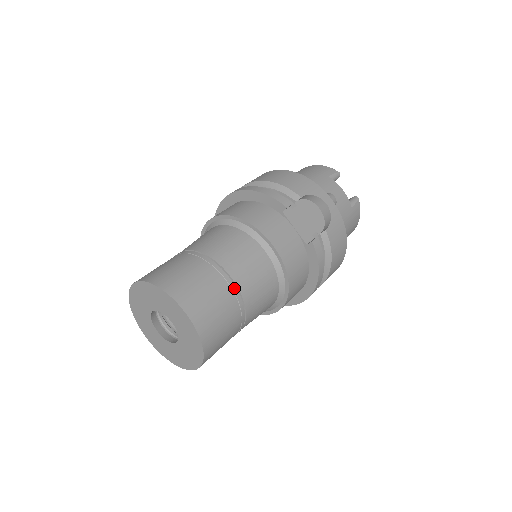
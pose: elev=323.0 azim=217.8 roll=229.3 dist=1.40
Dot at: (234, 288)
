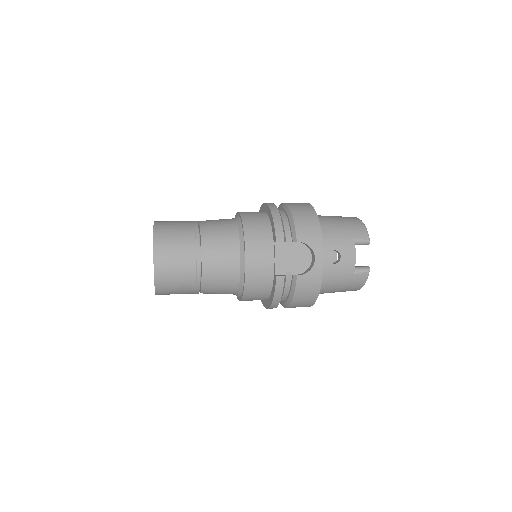
Dot at: (198, 267)
